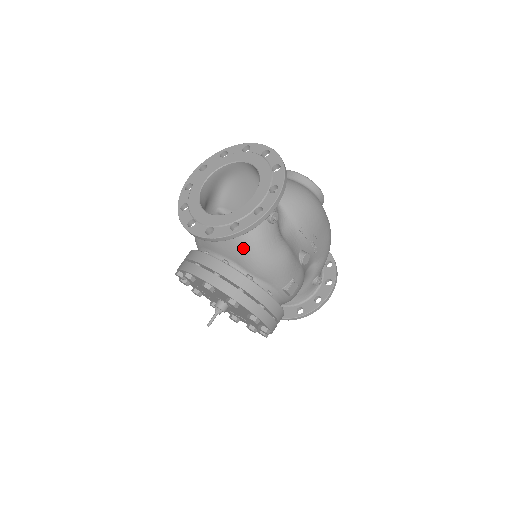
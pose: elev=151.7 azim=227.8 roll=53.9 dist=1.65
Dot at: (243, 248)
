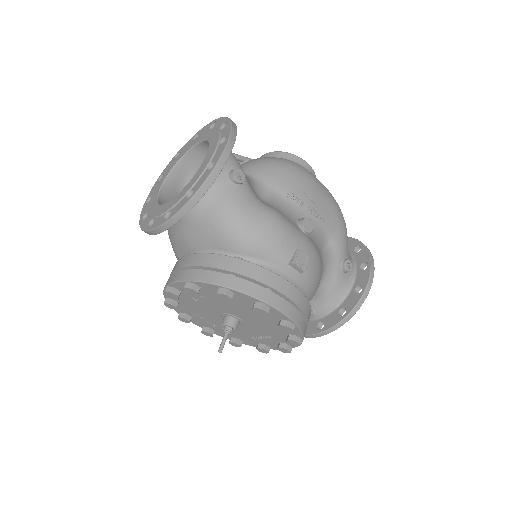
Dot at: (215, 224)
